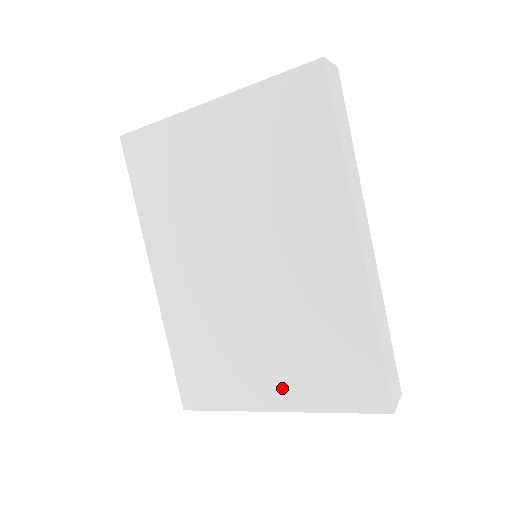
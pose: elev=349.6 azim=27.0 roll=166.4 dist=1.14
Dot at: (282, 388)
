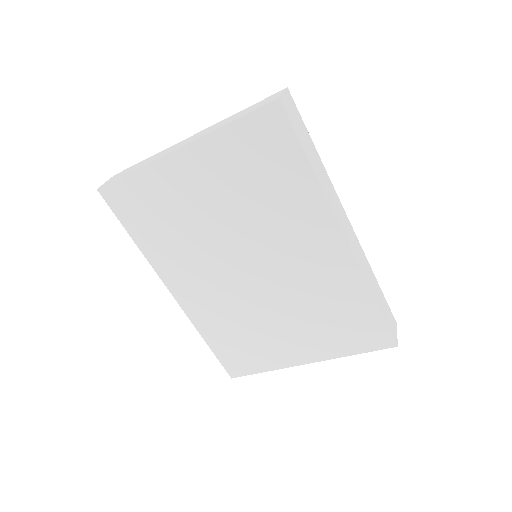
Dot at: (308, 348)
